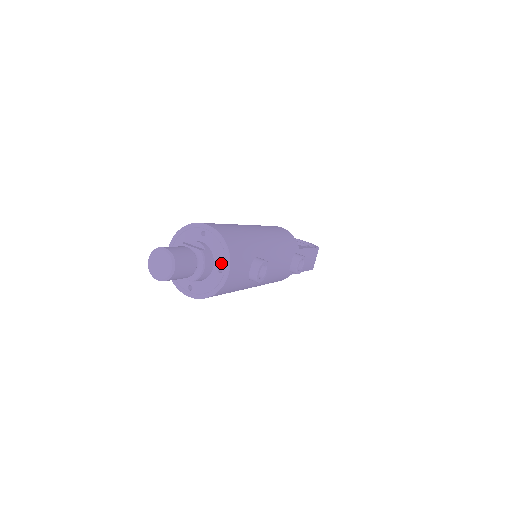
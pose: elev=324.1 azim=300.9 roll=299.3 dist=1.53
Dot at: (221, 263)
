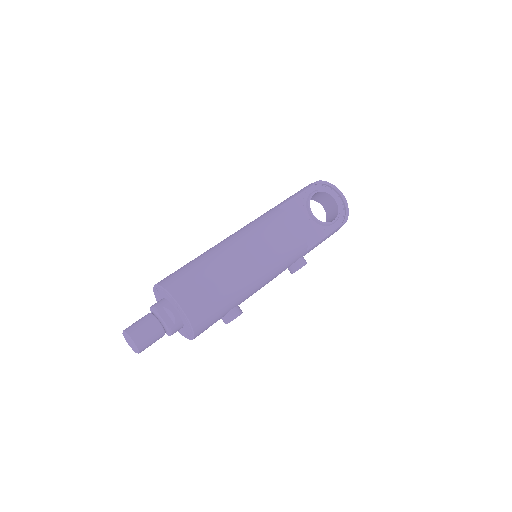
Dot at: (188, 332)
